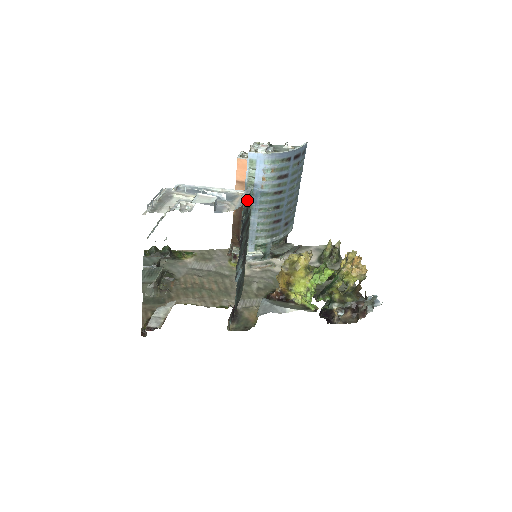
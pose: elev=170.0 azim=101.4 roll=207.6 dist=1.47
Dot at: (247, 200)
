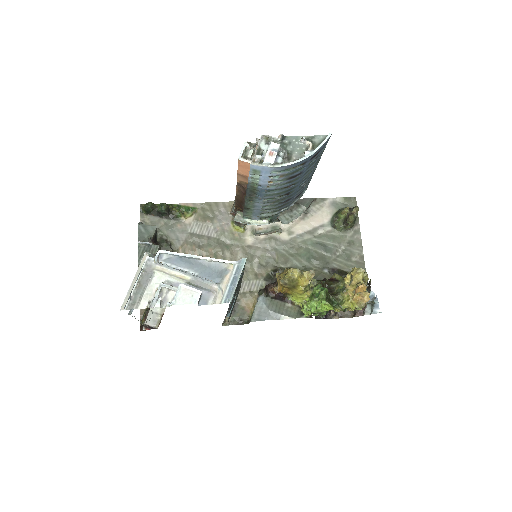
Dot at: occluded
